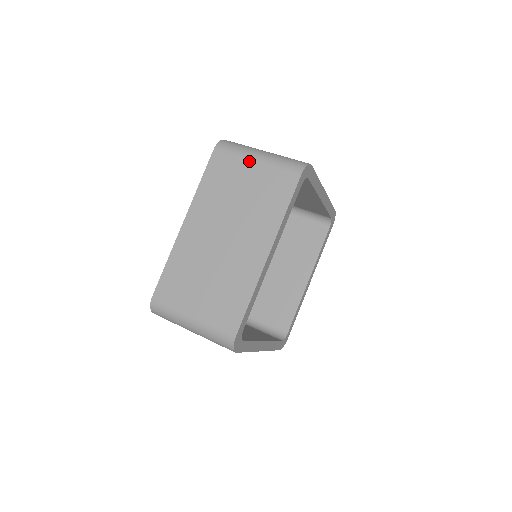
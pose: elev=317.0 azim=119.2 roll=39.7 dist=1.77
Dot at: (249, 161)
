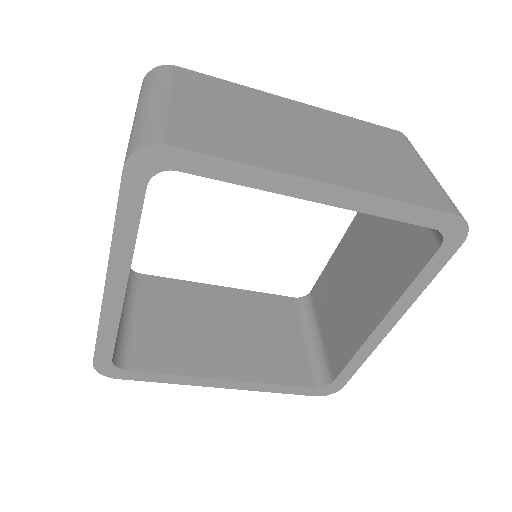
Dot at: occluded
